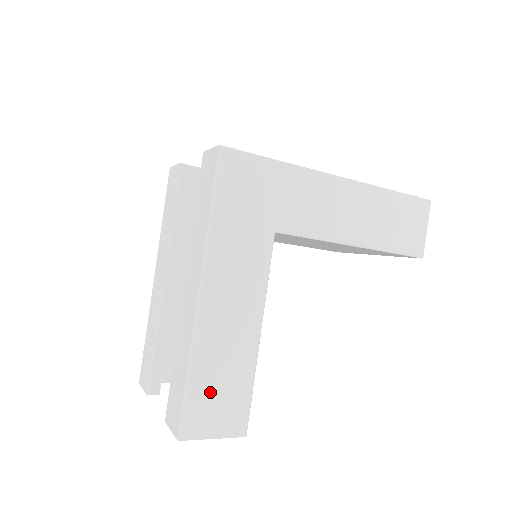
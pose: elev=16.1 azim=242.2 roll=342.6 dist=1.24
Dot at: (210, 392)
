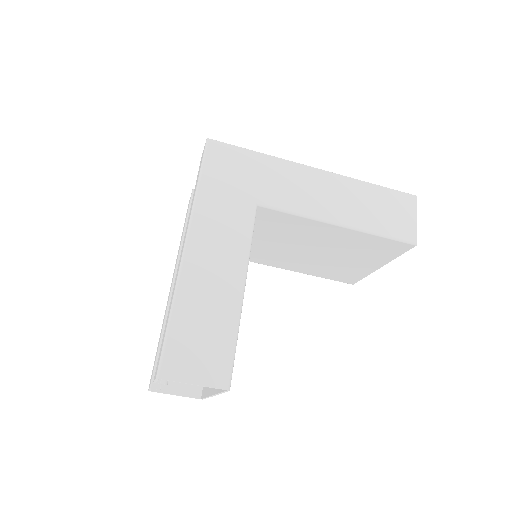
Dot at: (191, 336)
